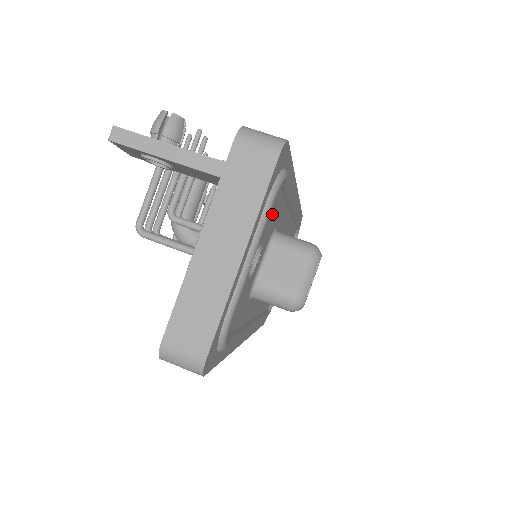
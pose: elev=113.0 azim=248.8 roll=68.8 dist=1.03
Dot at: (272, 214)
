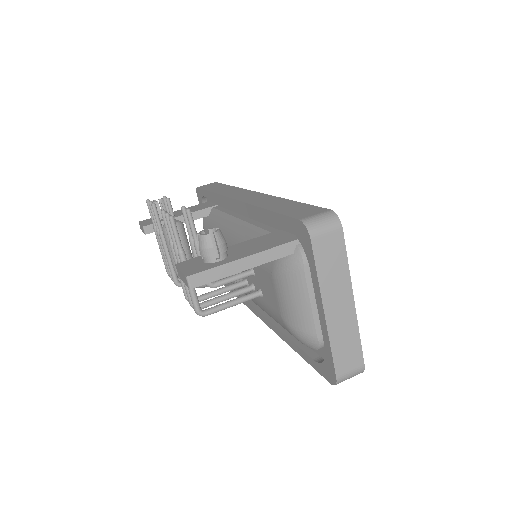
Dot at: occluded
